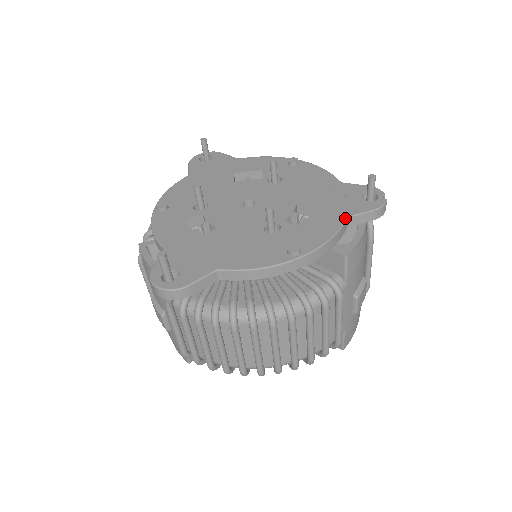
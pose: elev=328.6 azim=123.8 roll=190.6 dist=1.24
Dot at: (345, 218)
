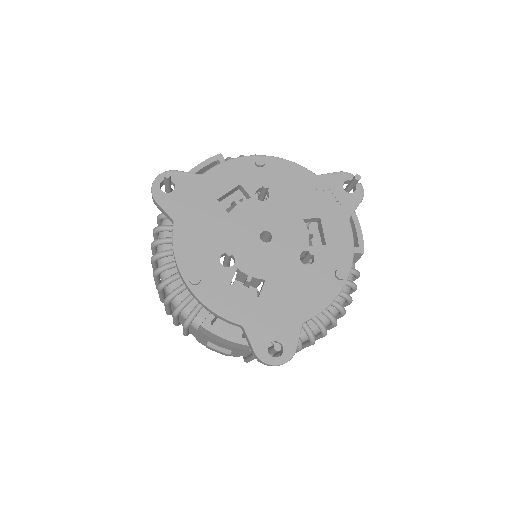
Dot at: (349, 221)
